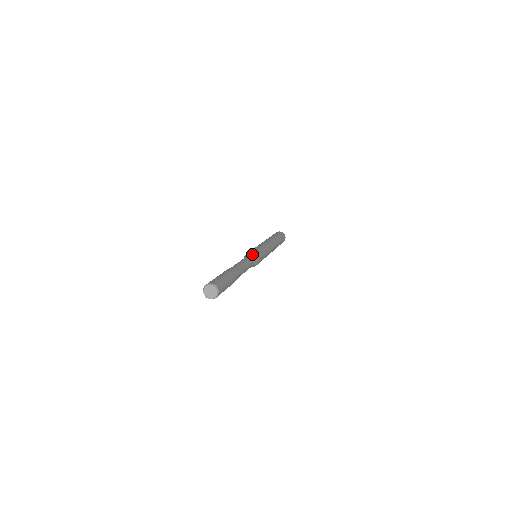
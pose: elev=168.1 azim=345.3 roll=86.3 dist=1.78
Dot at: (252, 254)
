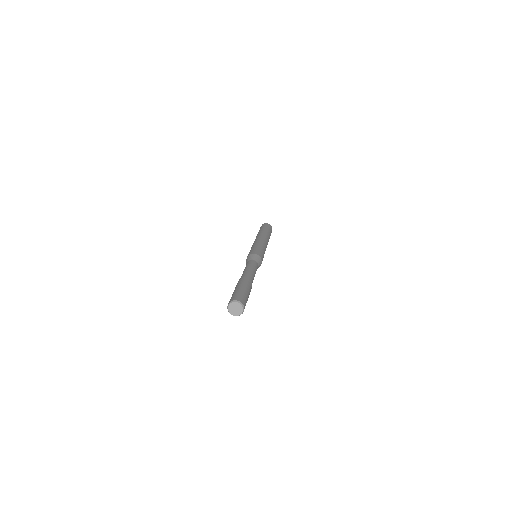
Dot at: (260, 261)
